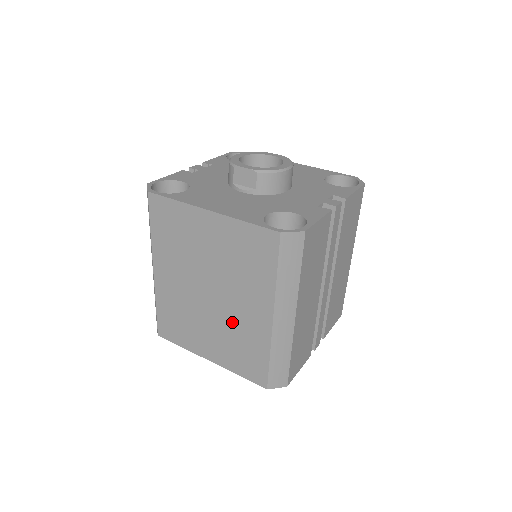
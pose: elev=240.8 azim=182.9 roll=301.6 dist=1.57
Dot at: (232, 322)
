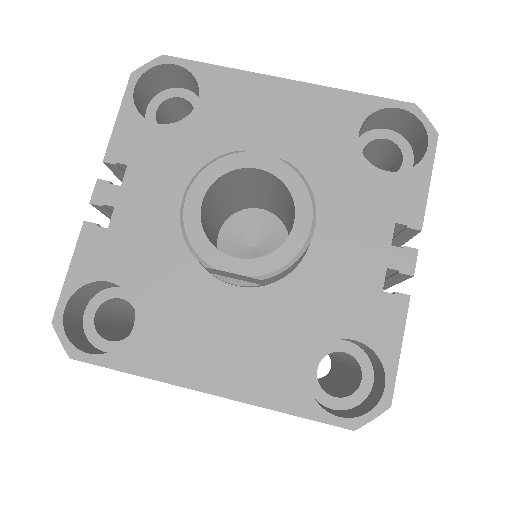
Dot at: occluded
